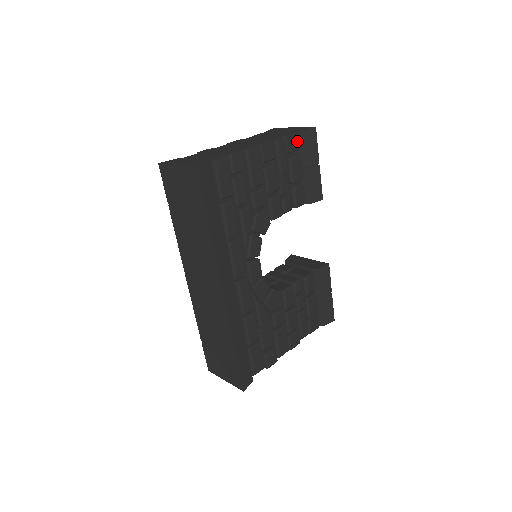
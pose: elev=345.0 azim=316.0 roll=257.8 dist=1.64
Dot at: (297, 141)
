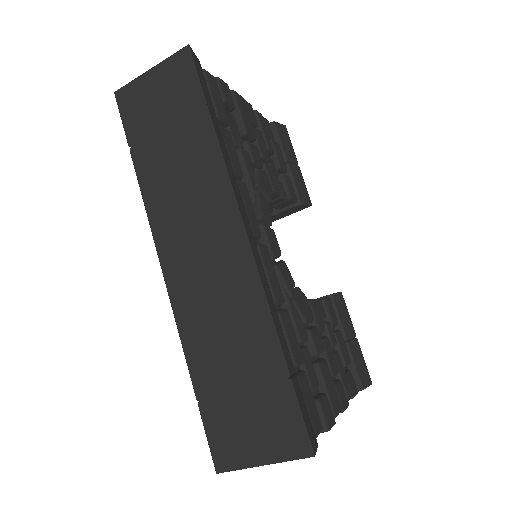
Dot at: occluded
